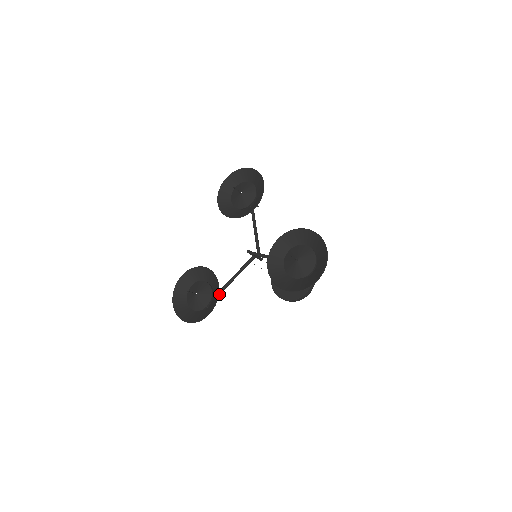
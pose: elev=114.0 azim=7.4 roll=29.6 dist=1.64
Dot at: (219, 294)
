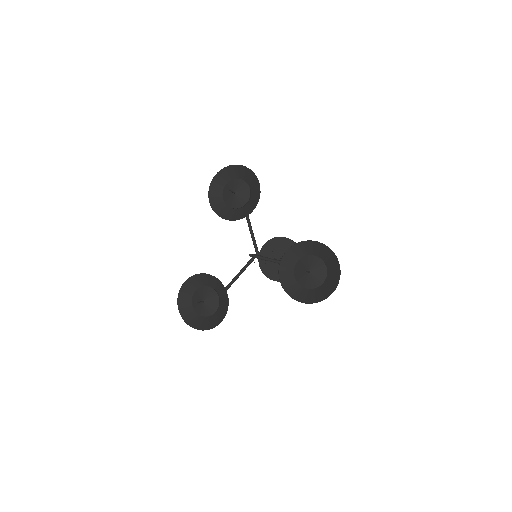
Dot at: occluded
